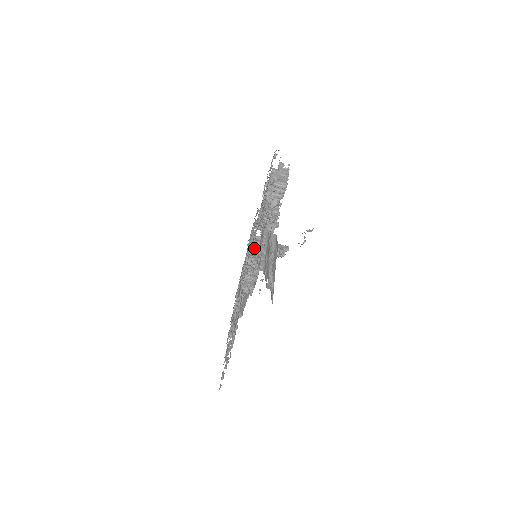
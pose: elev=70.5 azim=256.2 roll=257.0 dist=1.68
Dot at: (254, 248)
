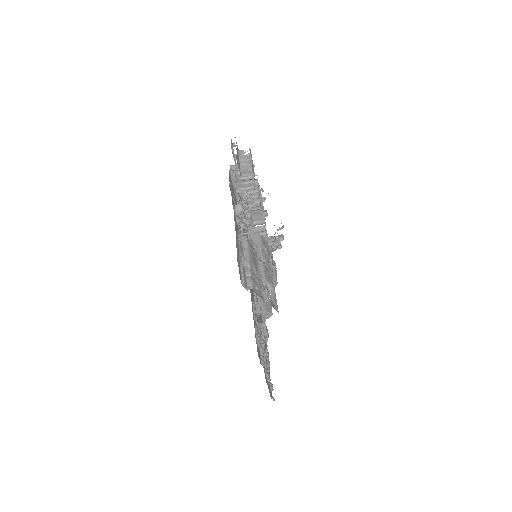
Dot at: occluded
